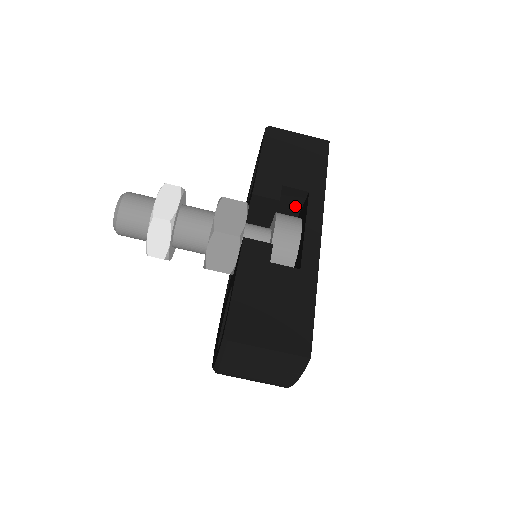
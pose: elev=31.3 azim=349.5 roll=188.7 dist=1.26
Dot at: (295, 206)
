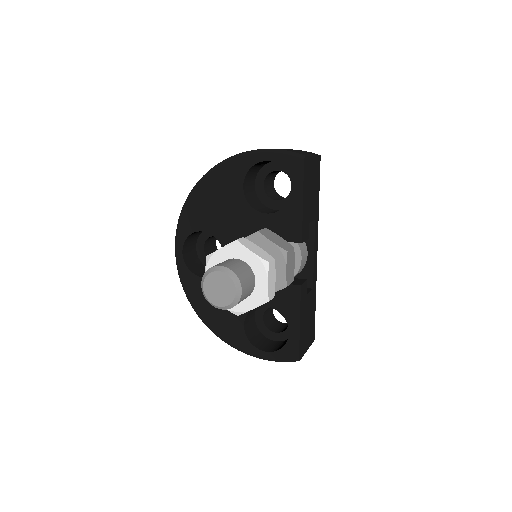
Dot at: occluded
